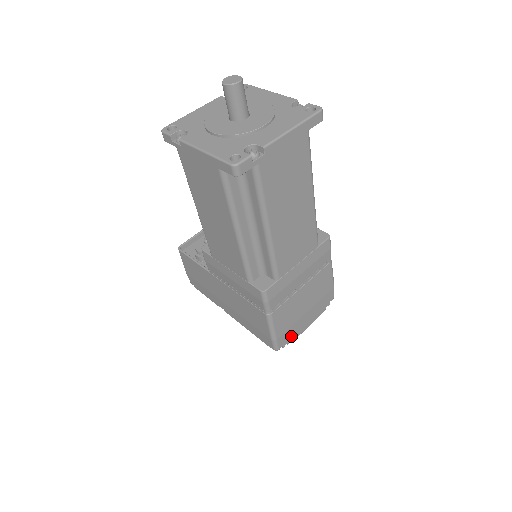
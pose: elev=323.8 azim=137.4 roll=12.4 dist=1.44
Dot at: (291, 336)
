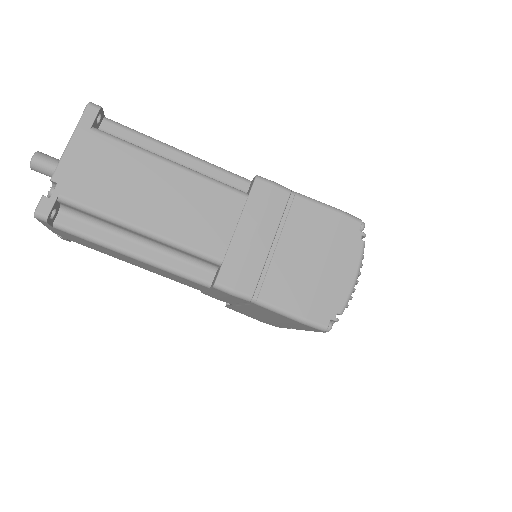
Dot at: (333, 303)
